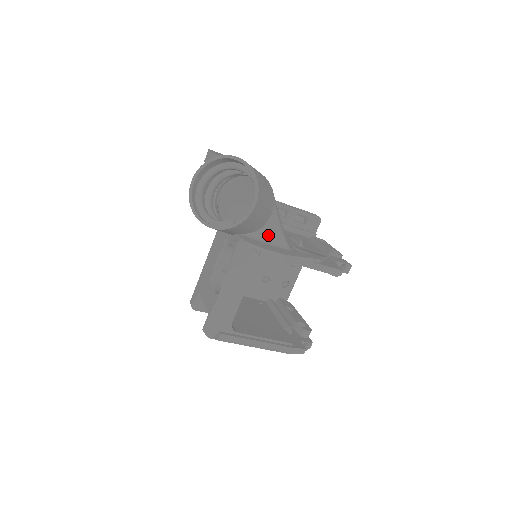
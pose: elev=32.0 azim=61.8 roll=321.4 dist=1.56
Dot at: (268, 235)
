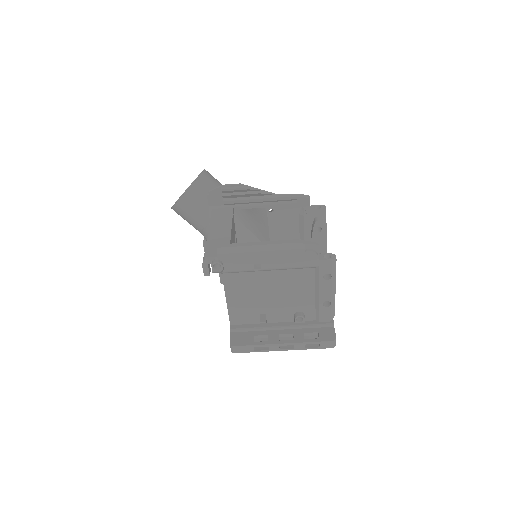
Dot at: occluded
